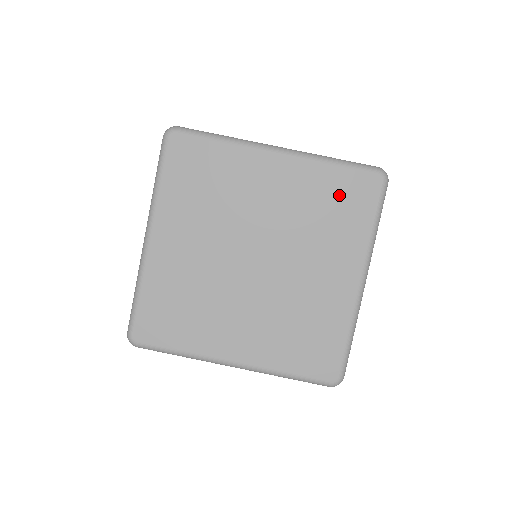
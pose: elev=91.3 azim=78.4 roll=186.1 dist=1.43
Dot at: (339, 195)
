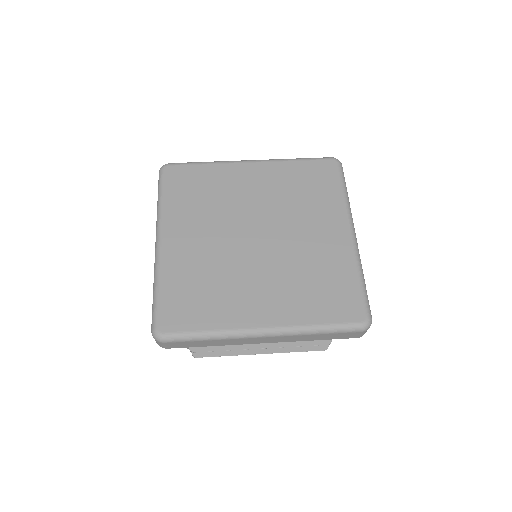
Dot at: (308, 178)
